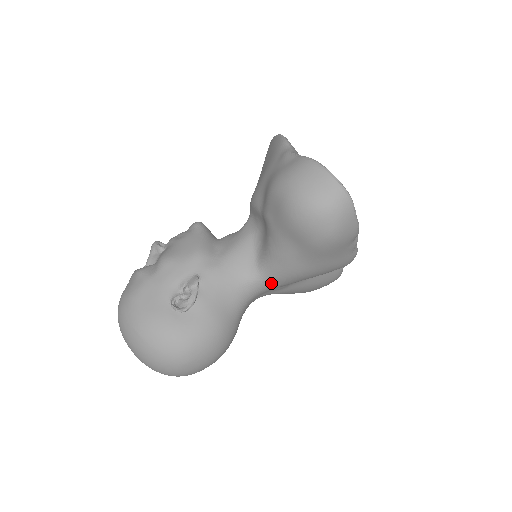
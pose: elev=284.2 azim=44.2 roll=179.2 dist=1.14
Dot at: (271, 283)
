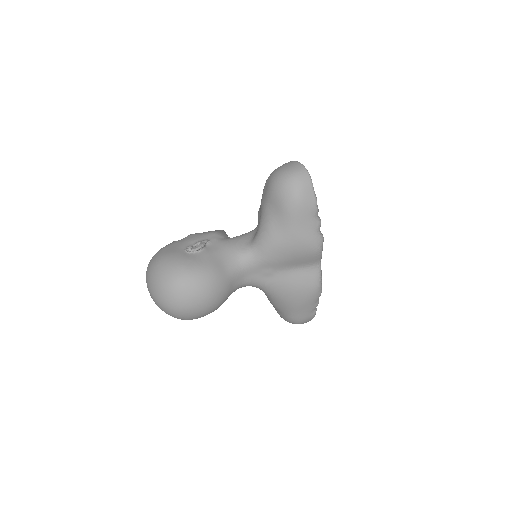
Dot at: (258, 255)
